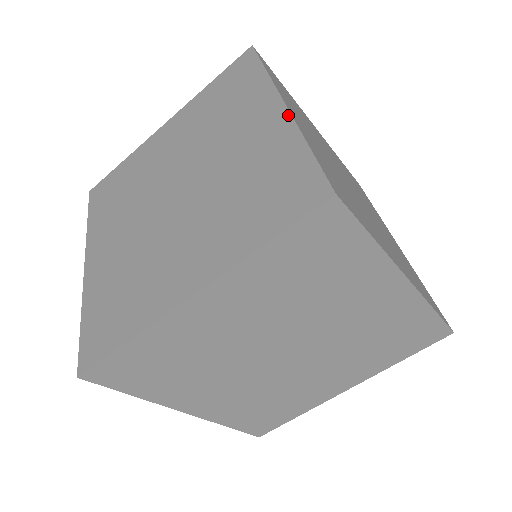
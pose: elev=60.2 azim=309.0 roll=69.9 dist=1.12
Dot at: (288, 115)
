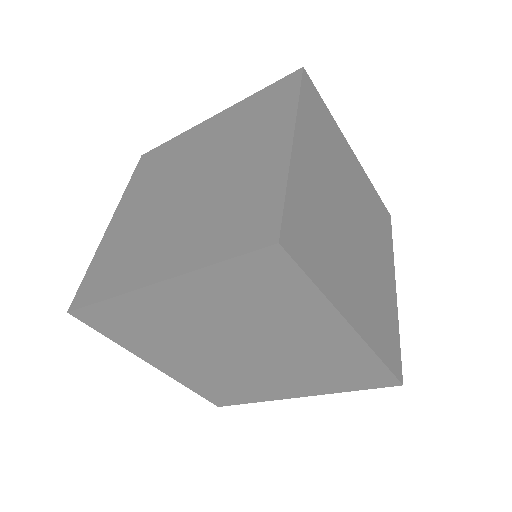
Dot at: (359, 339)
